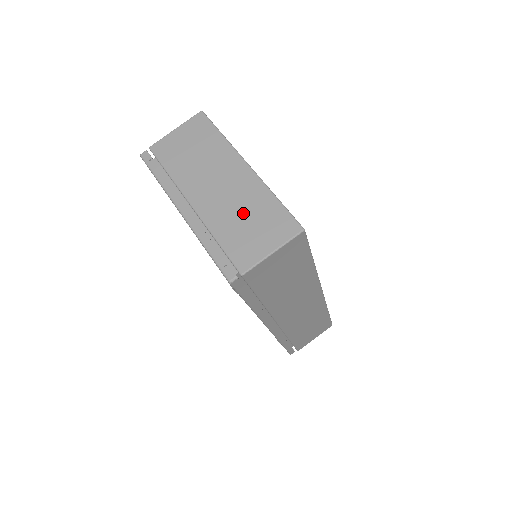
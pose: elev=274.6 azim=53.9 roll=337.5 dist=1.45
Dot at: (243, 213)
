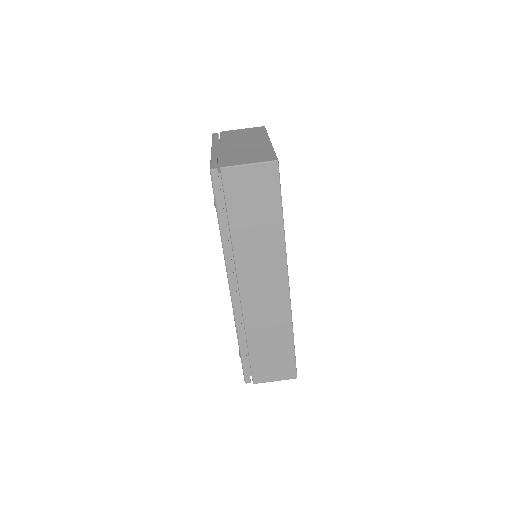
Dot at: (247, 152)
